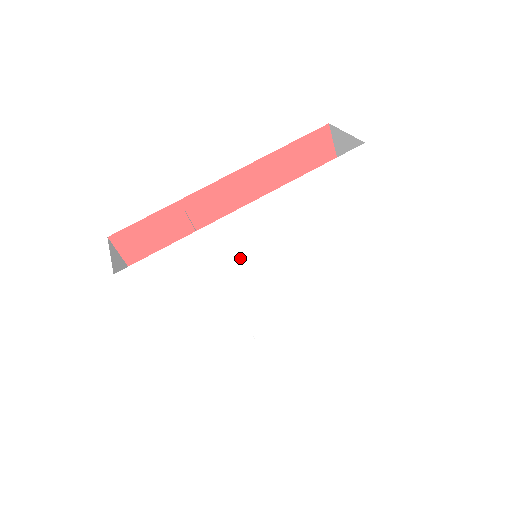
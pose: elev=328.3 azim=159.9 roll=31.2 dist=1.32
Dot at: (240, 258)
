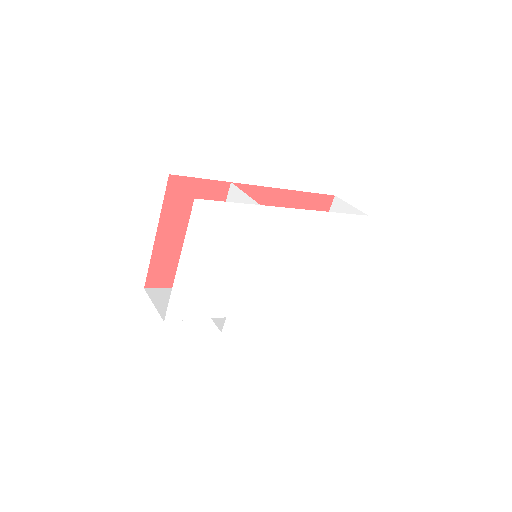
Dot at: (266, 245)
